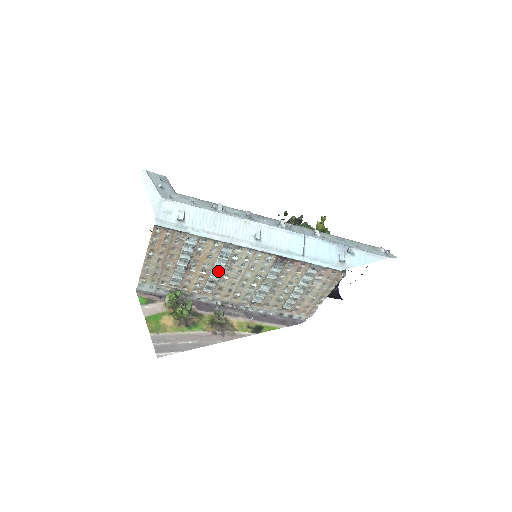
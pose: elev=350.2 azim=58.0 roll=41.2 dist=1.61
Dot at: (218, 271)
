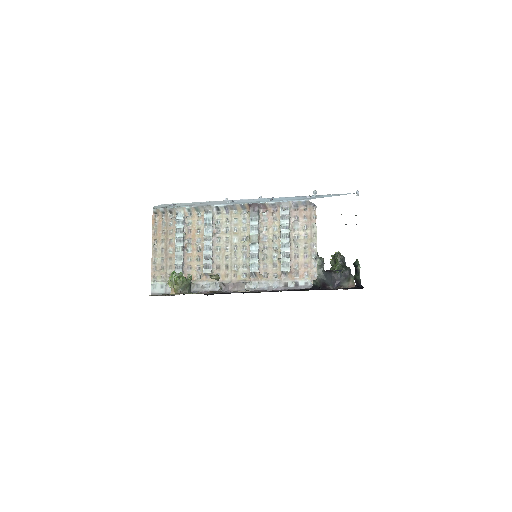
Dot at: (208, 242)
